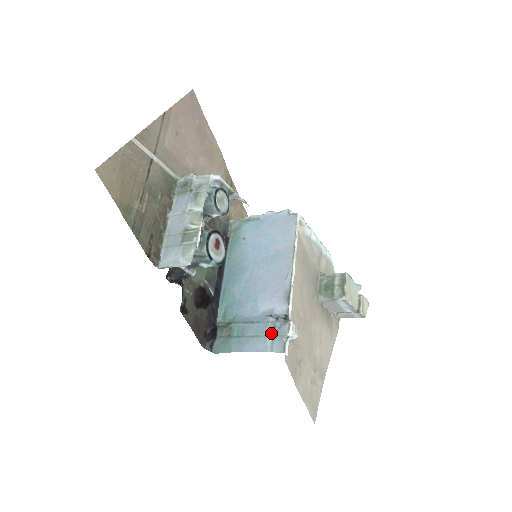
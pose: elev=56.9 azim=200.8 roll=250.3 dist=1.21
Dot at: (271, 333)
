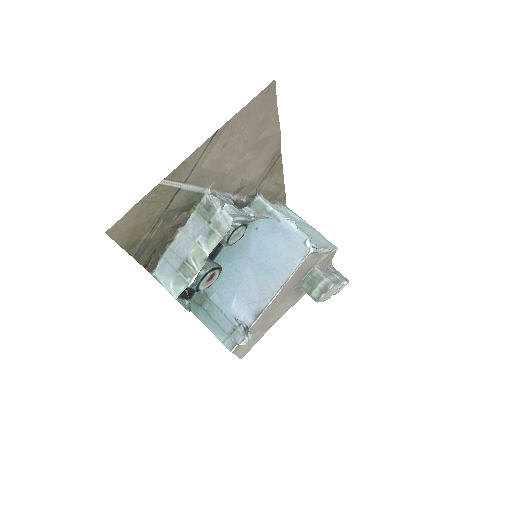
Dot at: (229, 332)
